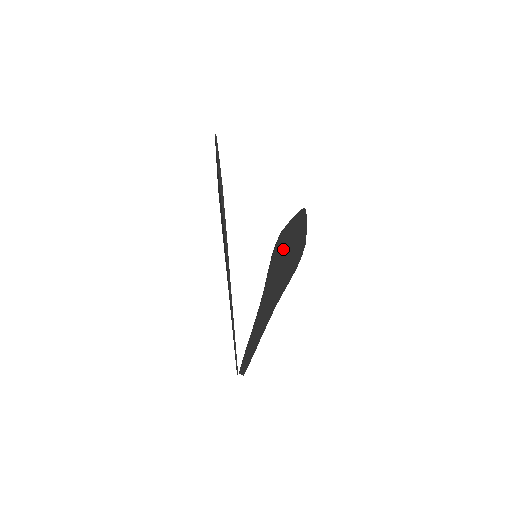
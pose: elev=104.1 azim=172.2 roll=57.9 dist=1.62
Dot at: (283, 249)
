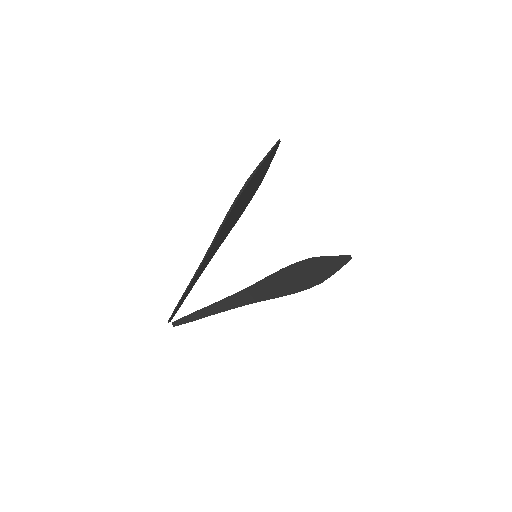
Dot at: (297, 271)
